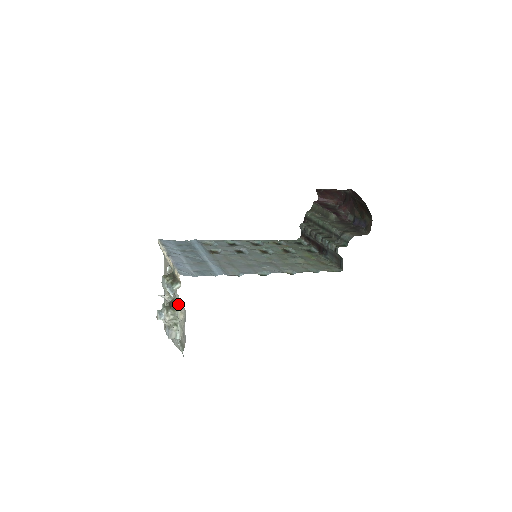
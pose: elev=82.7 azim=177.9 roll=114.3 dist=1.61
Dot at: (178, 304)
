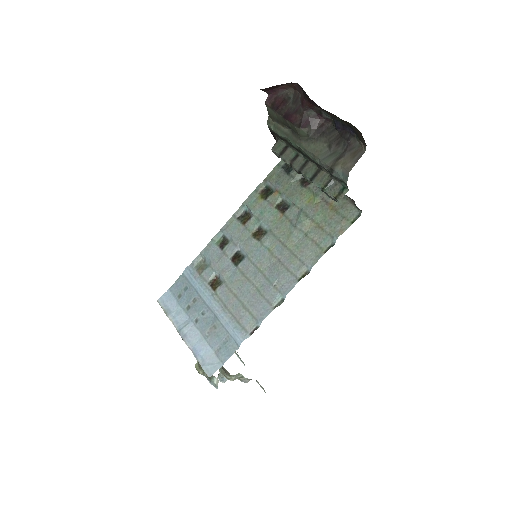
Dot at: occluded
